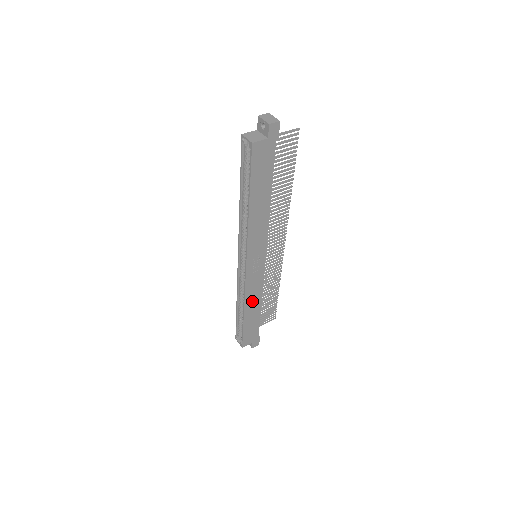
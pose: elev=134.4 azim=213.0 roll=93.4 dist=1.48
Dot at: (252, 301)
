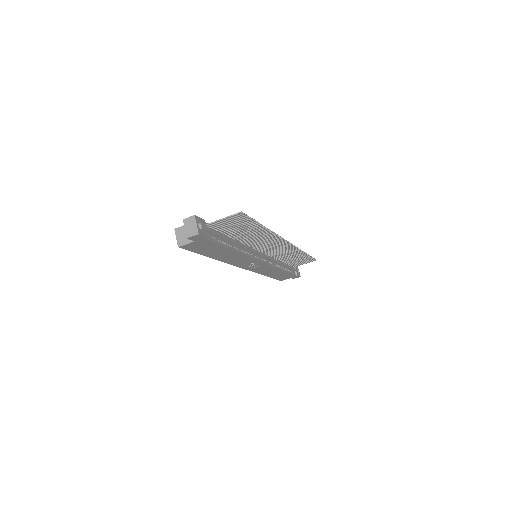
Dot at: (269, 272)
